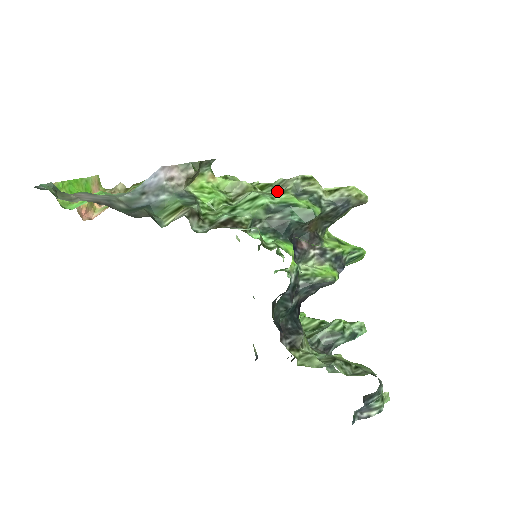
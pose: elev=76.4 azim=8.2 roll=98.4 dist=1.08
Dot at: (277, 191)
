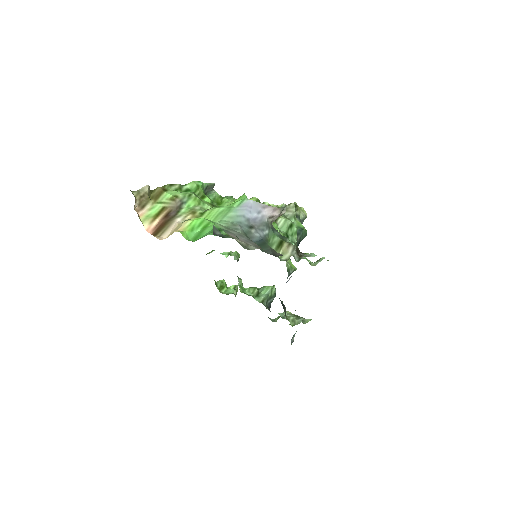
Dot at: (285, 214)
